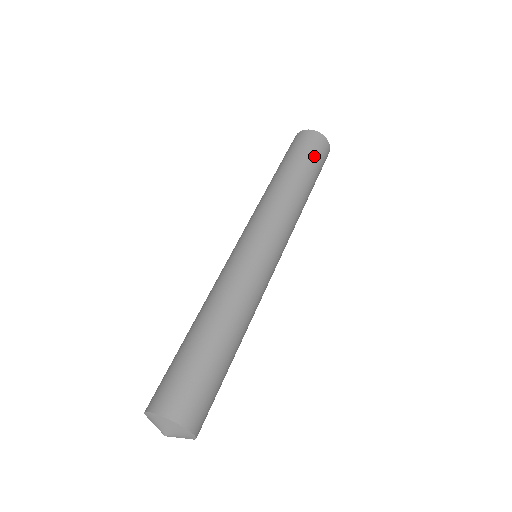
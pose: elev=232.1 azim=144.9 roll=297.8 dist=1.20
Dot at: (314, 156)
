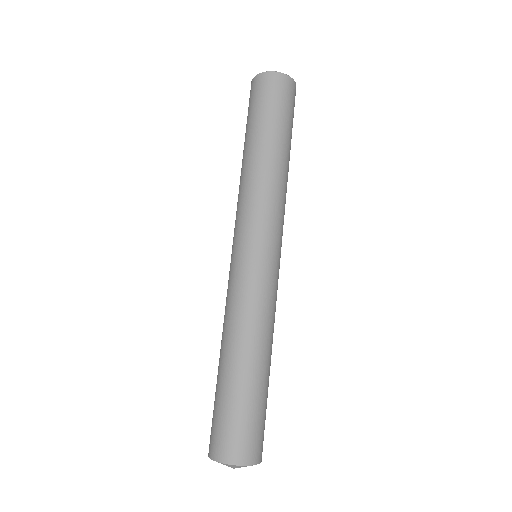
Dot at: (268, 107)
